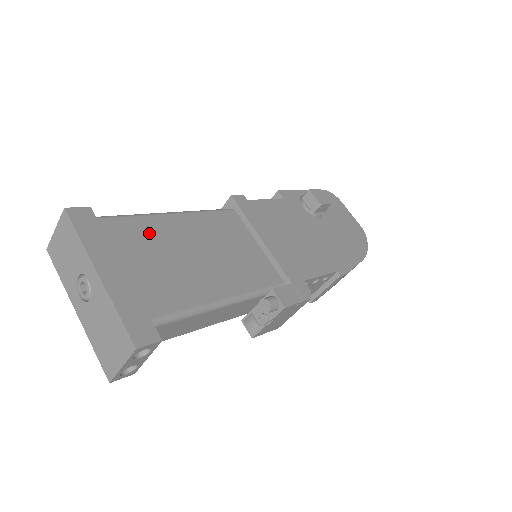
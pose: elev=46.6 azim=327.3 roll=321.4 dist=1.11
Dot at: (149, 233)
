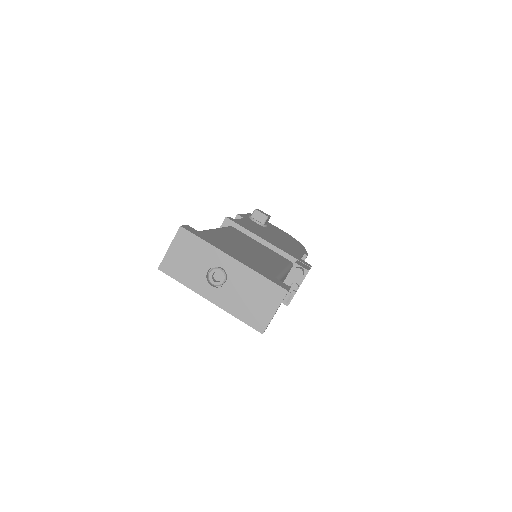
Dot at: (220, 239)
